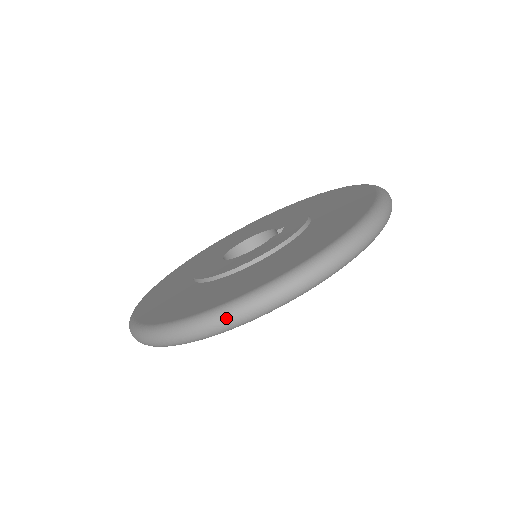
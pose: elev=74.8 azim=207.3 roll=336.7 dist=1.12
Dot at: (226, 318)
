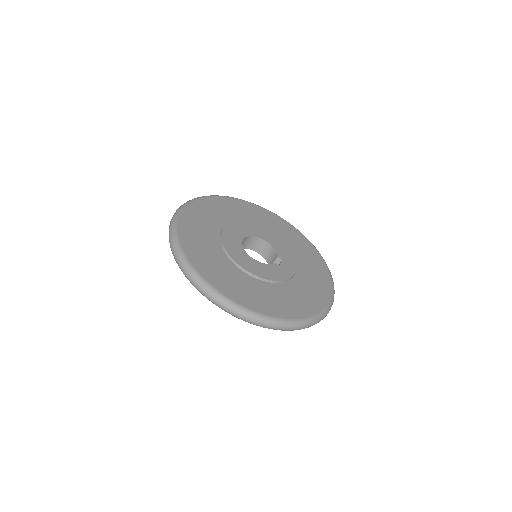
Dot at: (234, 311)
